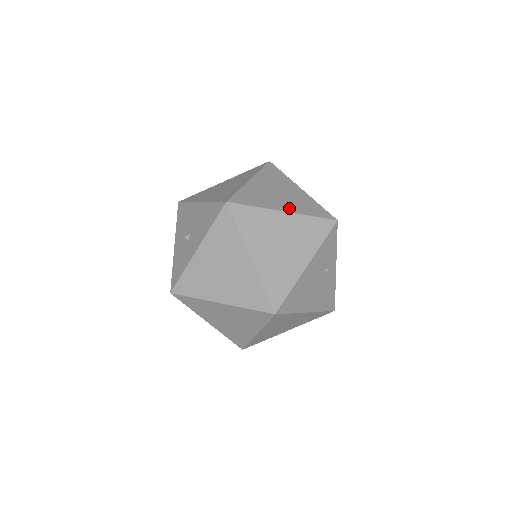
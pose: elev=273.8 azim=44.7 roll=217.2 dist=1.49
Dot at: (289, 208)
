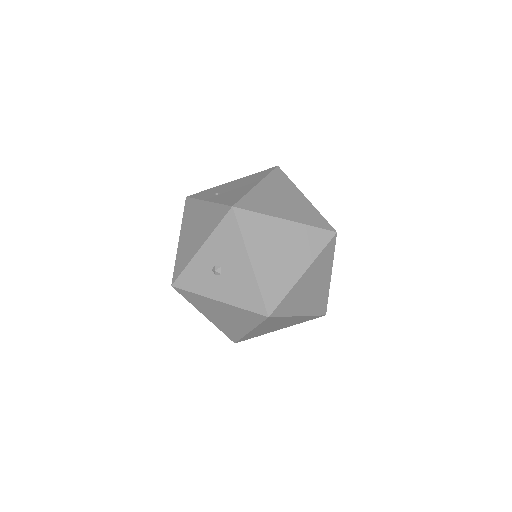
Dot at: (306, 310)
